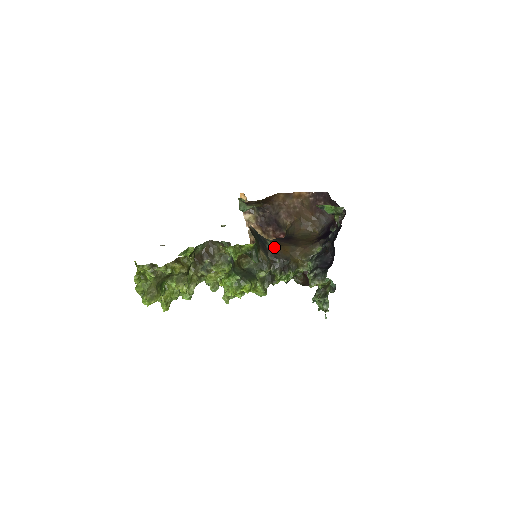
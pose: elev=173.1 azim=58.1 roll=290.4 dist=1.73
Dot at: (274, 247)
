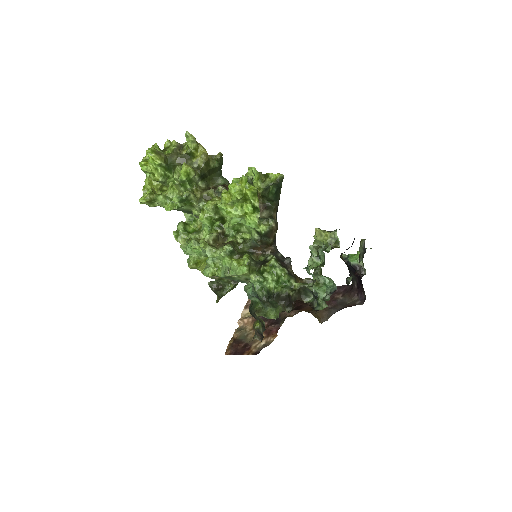
Dot at: occluded
